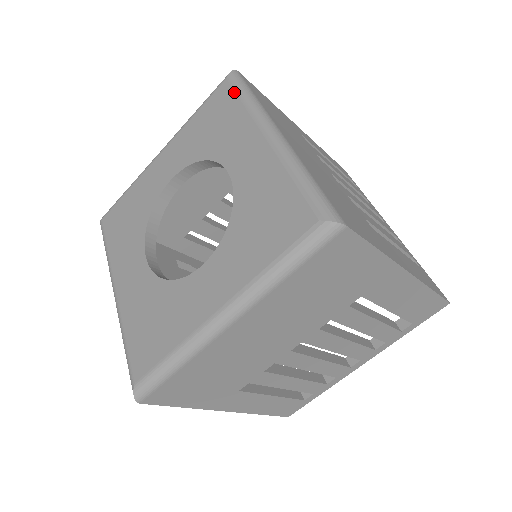
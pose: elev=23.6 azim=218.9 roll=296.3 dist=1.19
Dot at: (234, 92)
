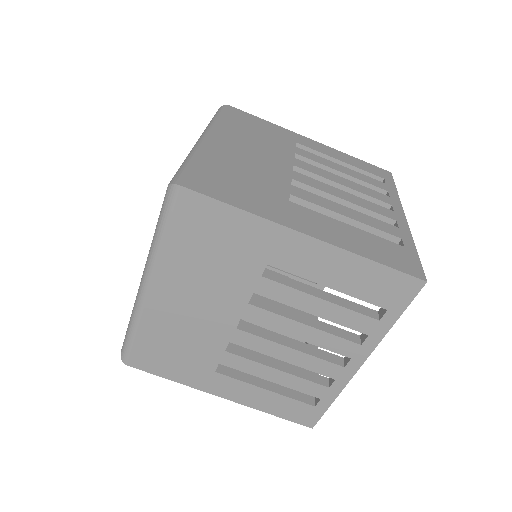
Dot at: occluded
